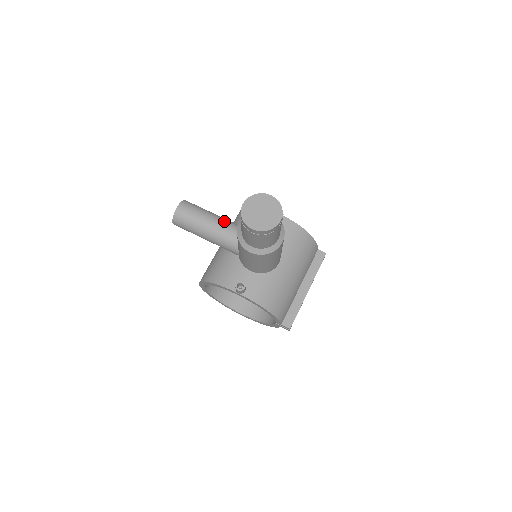
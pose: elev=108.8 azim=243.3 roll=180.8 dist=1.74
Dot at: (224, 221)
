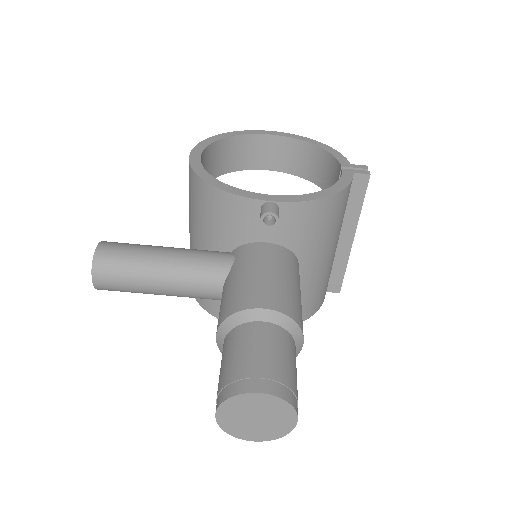
Dot at: (182, 275)
